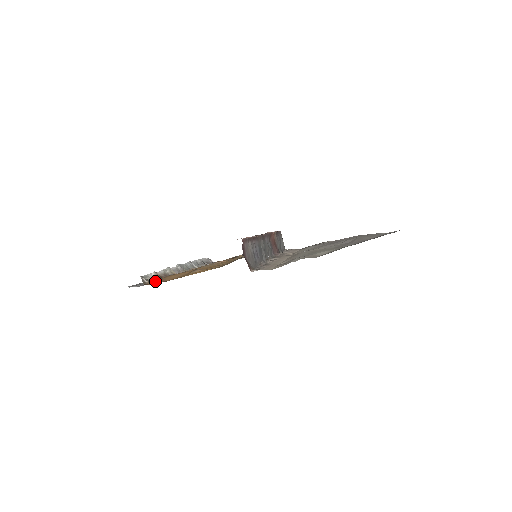
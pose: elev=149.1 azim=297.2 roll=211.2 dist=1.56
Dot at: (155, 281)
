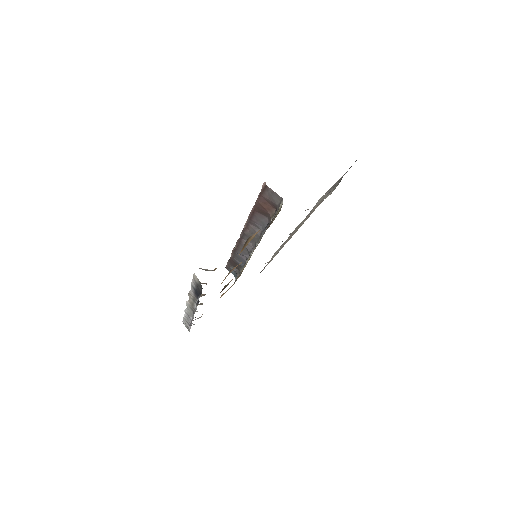
Dot at: occluded
